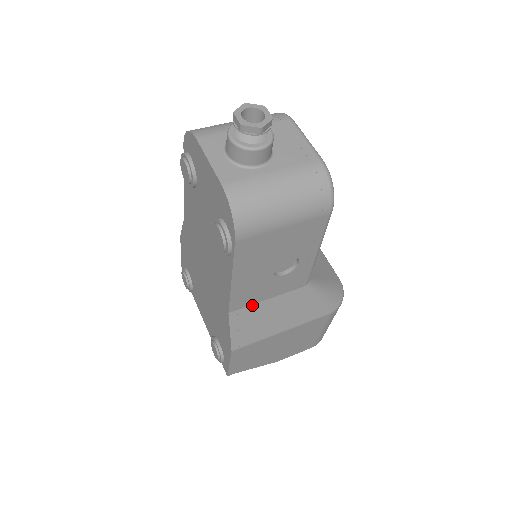
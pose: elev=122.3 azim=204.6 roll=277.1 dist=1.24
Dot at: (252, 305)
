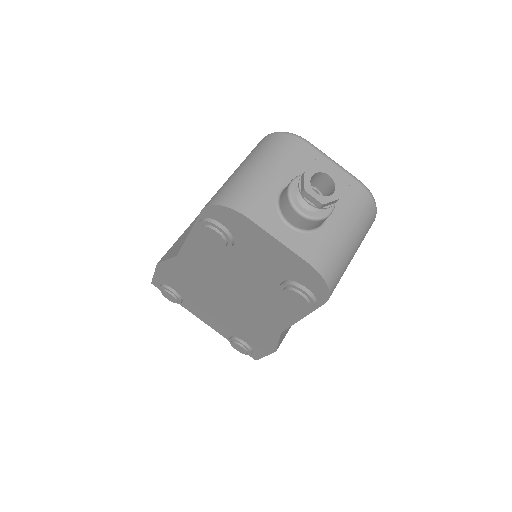
Dot at: occluded
